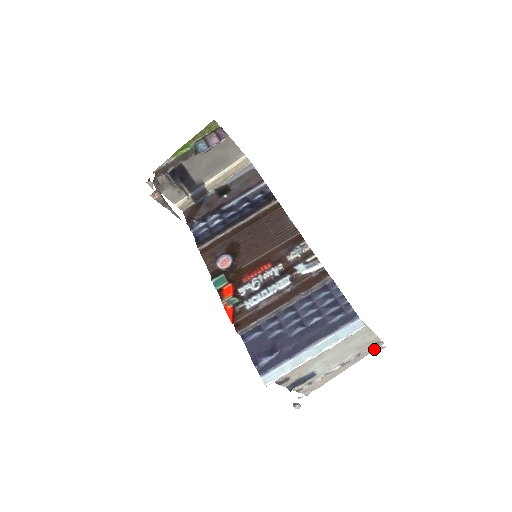
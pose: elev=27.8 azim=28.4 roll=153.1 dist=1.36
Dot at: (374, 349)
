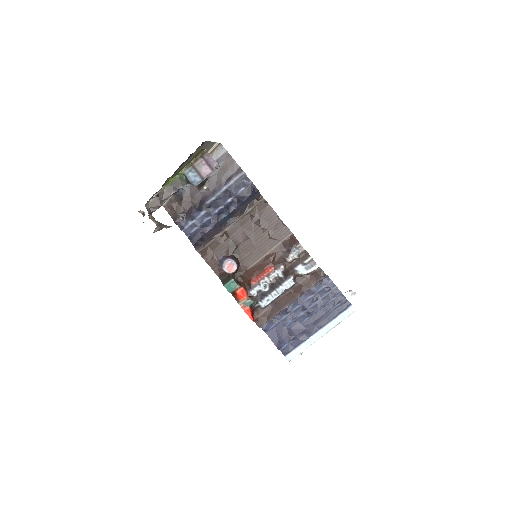
Dot at: occluded
